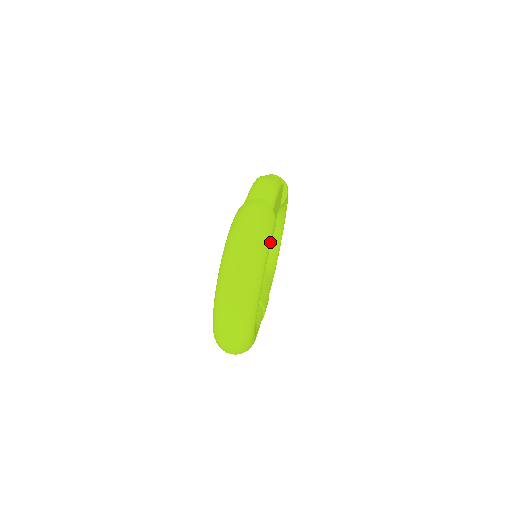
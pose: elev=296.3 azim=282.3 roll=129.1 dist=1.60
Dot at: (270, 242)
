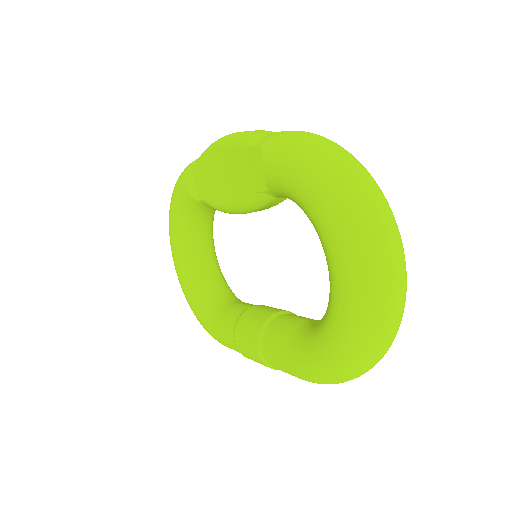
Dot at: occluded
